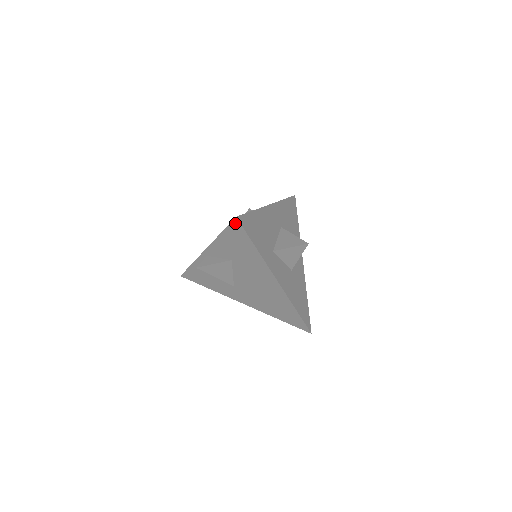
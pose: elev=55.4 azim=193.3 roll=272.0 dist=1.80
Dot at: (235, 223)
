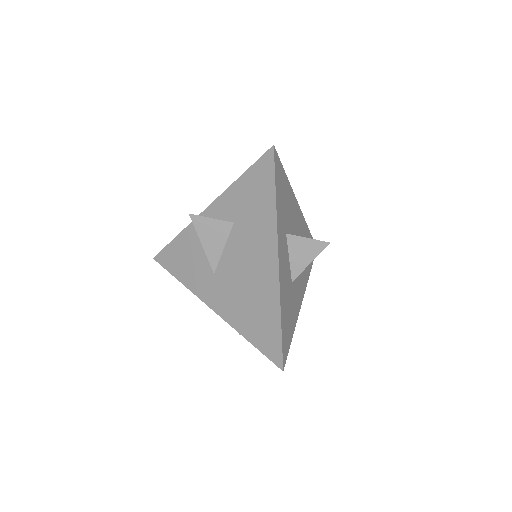
Dot at: (268, 155)
